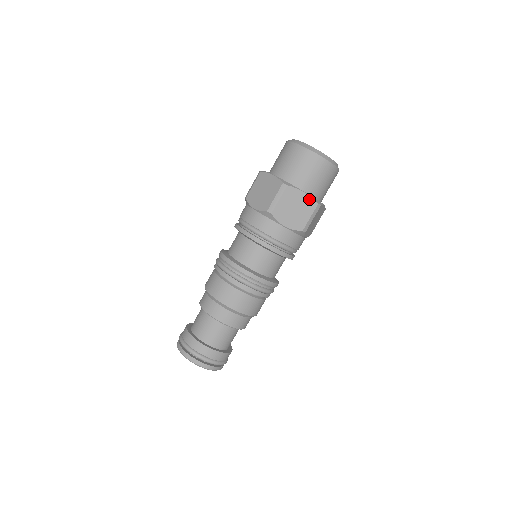
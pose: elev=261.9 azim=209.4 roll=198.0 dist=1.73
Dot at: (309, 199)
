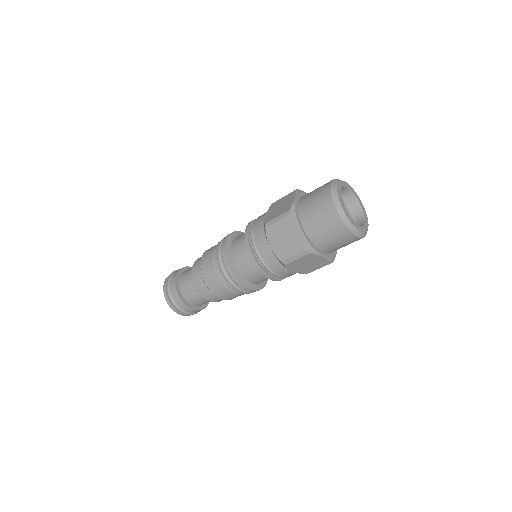
Dot at: occluded
